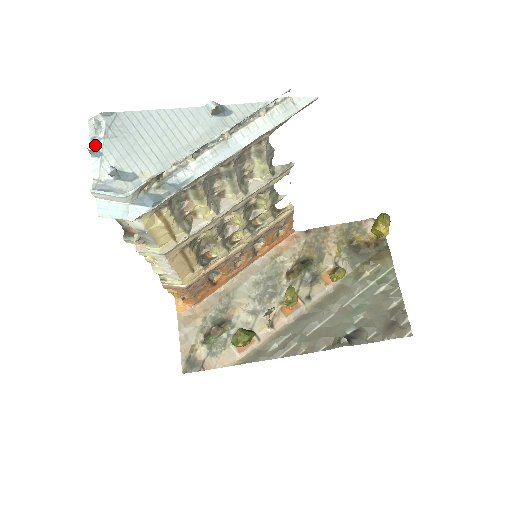
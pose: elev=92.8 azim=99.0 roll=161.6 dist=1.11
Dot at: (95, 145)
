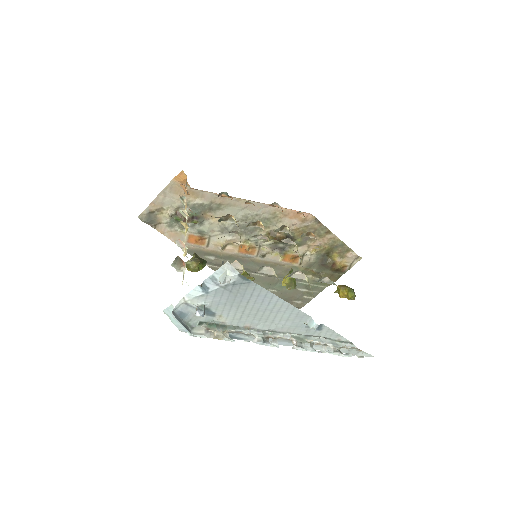
Dot at: (210, 284)
